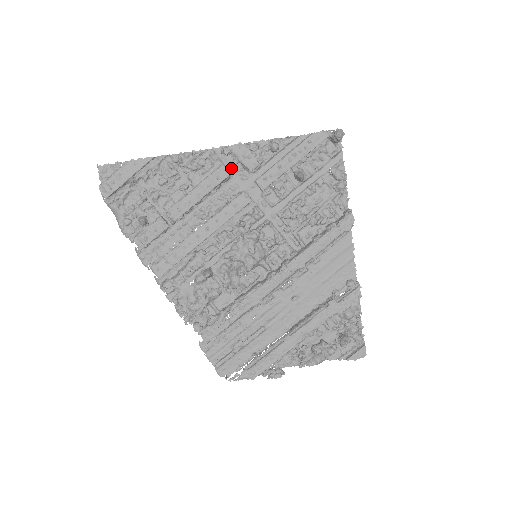
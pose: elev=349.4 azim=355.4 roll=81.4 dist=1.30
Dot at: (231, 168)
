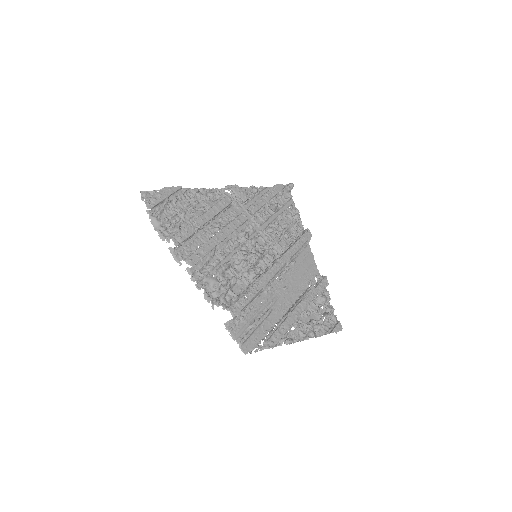
Dot at: occluded
